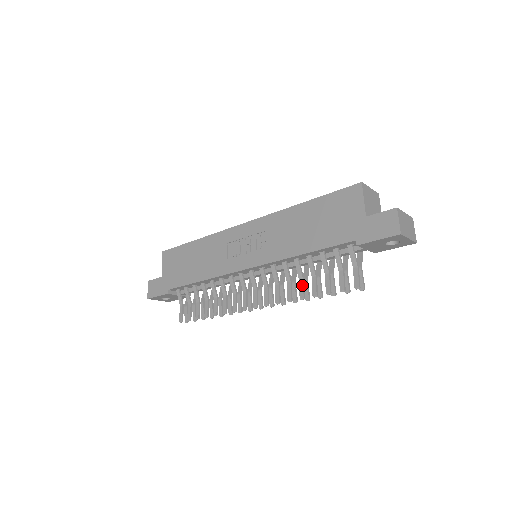
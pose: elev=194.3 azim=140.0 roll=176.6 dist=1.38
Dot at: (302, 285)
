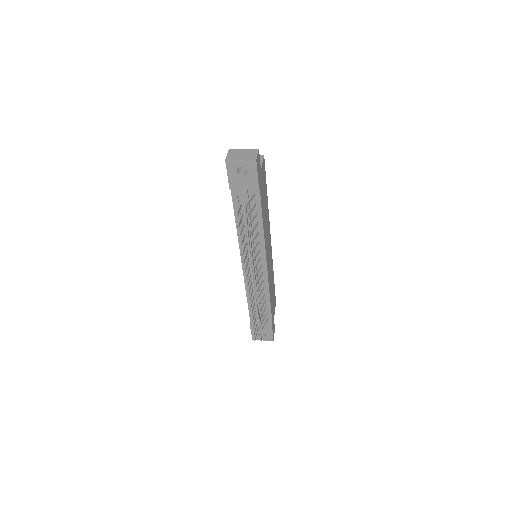
Dot at: (243, 245)
